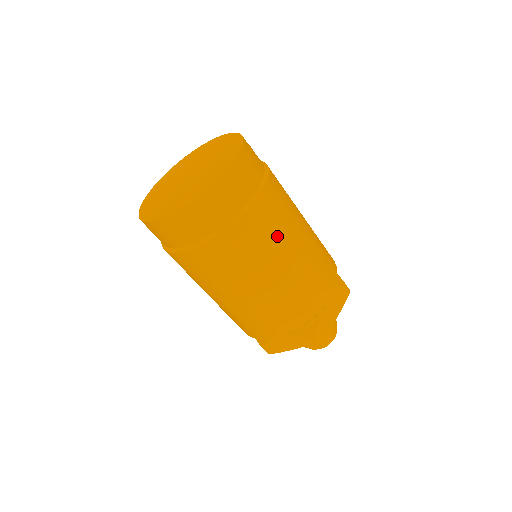
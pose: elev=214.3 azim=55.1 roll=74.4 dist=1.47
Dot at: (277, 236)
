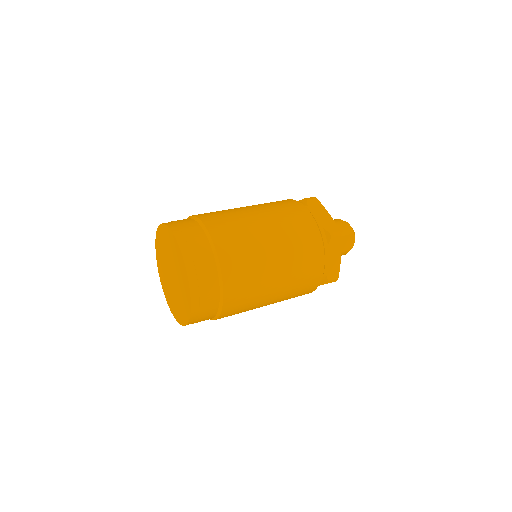
Dot at: (242, 229)
